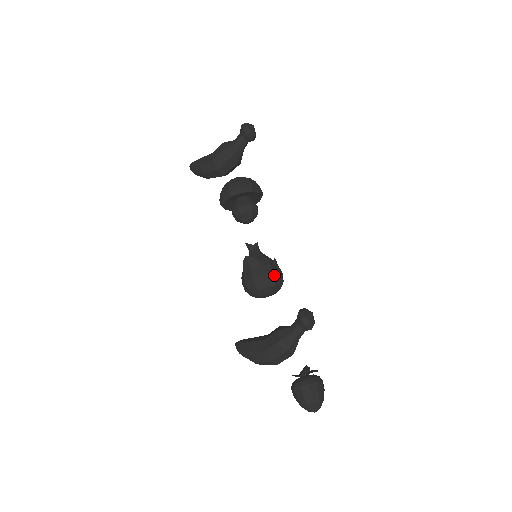
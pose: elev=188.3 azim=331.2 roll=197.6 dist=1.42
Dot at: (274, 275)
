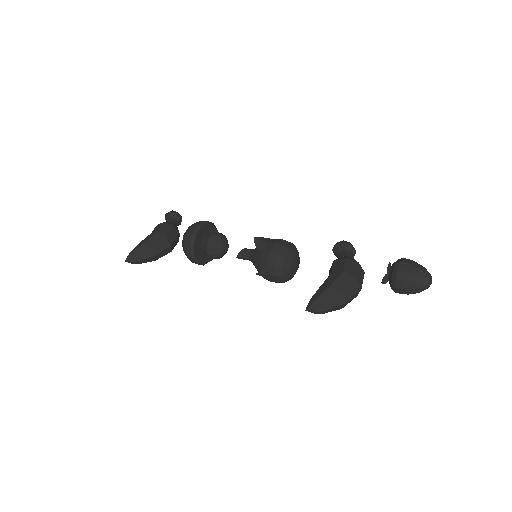
Dot at: occluded
